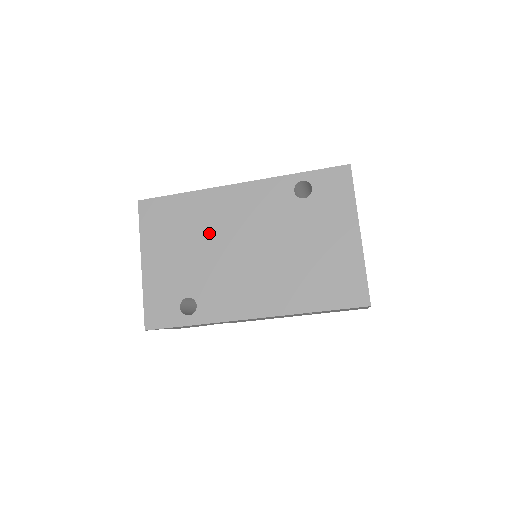
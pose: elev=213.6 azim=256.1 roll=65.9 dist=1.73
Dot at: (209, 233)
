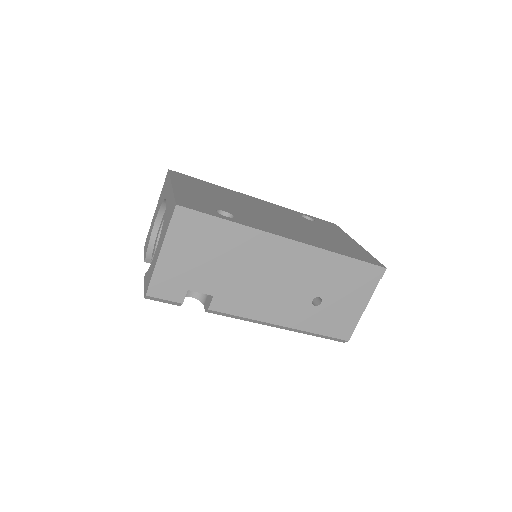
Dot at: (238, 201)
